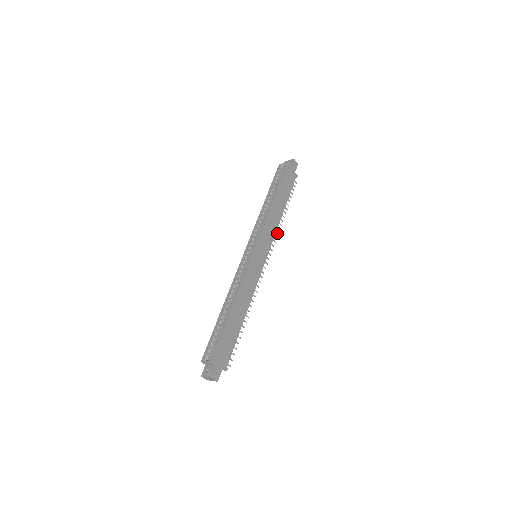
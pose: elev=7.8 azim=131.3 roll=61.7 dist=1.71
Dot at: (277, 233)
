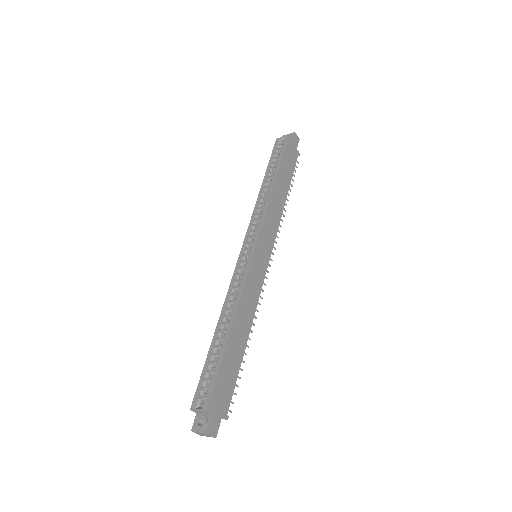
Dot at: (280, 226)
